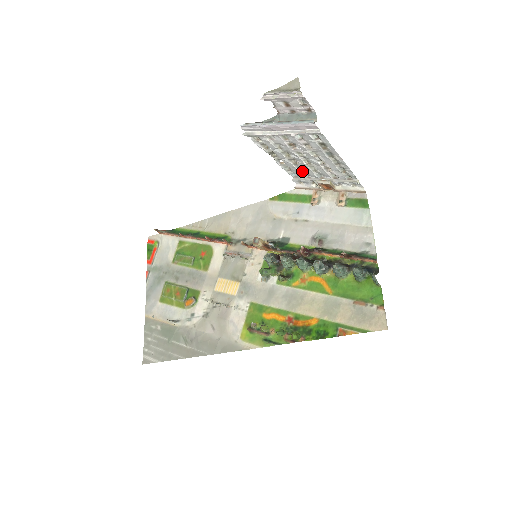
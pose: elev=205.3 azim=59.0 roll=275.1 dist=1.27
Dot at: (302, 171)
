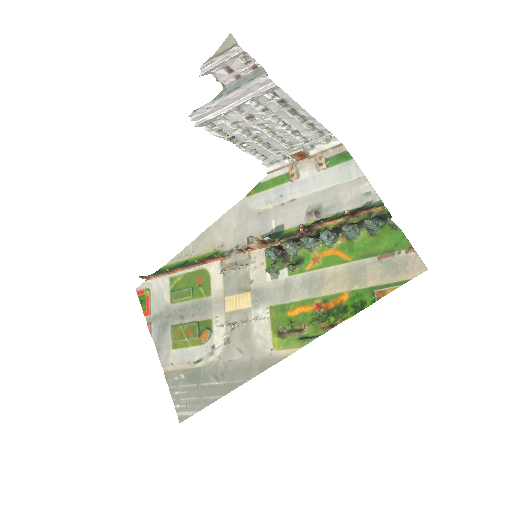
Dot at: (269, 148)
